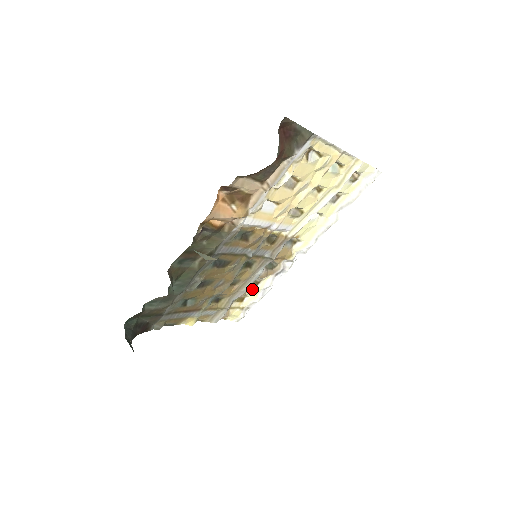
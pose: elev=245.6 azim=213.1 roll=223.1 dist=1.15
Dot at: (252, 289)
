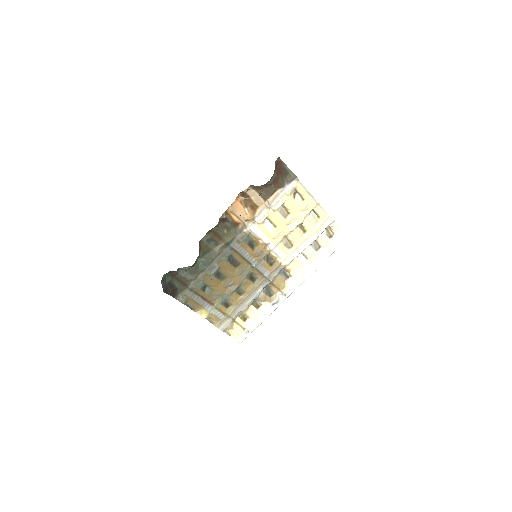
Dot at: (253, 310)
